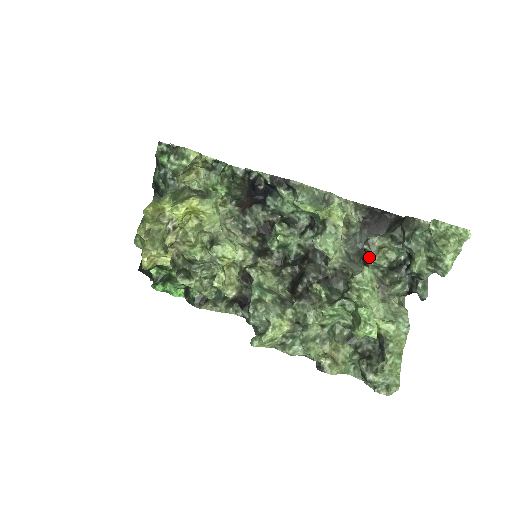
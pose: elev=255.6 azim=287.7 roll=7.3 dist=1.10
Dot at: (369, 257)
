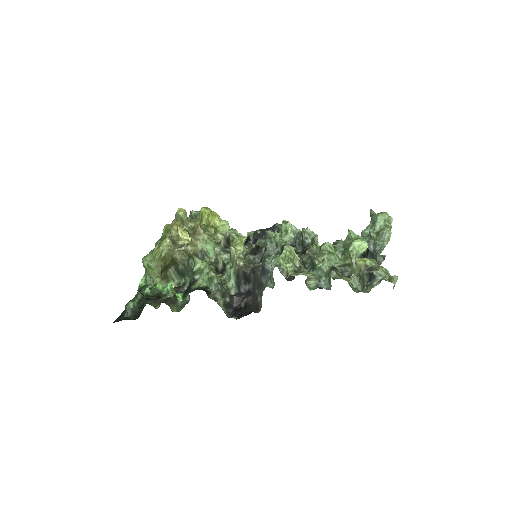
Dot at: occluded
